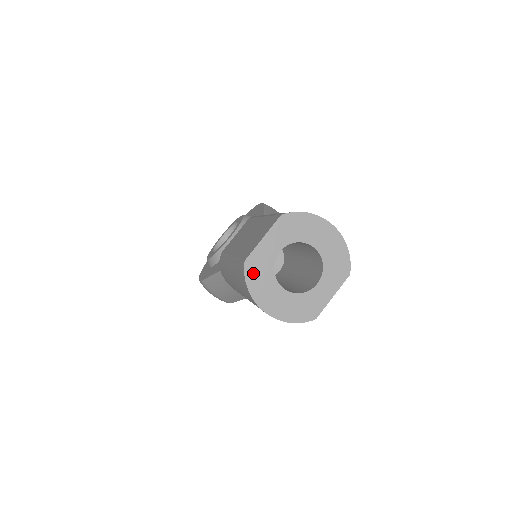
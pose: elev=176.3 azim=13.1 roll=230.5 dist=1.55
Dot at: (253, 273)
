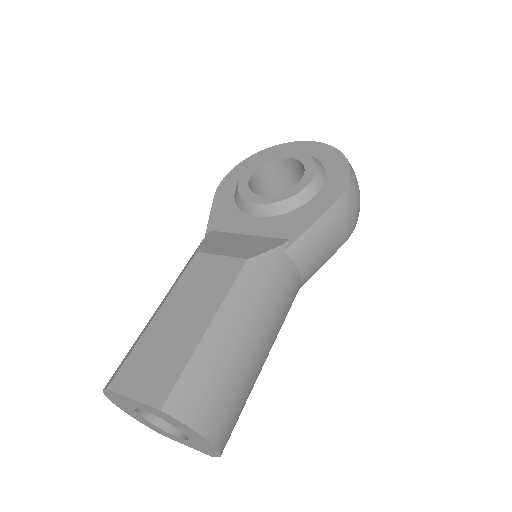
Dot at: (113, 395)
